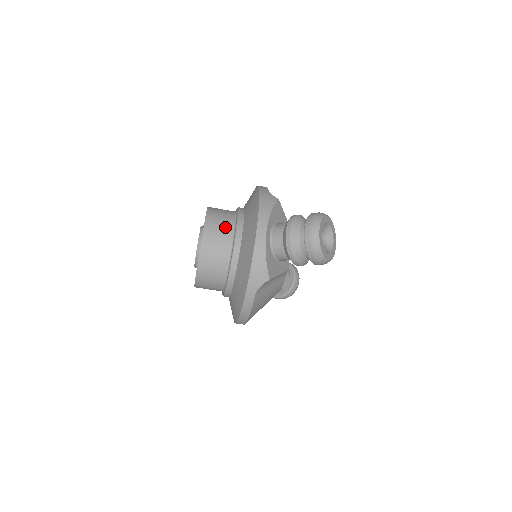
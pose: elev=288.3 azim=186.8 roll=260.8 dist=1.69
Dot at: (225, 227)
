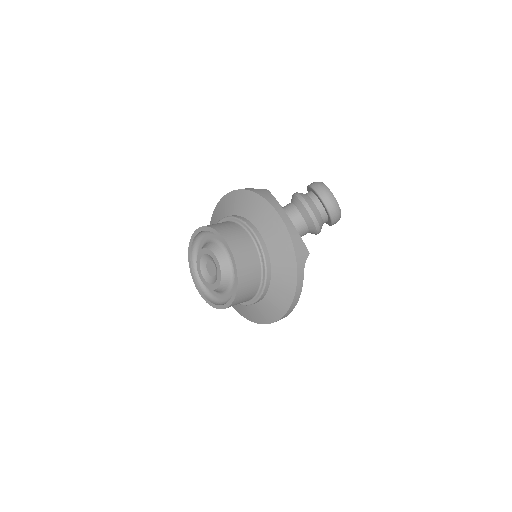
Dot at: (239, 232)
